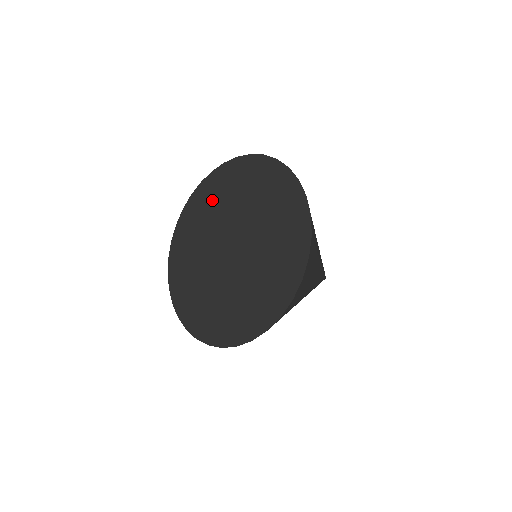
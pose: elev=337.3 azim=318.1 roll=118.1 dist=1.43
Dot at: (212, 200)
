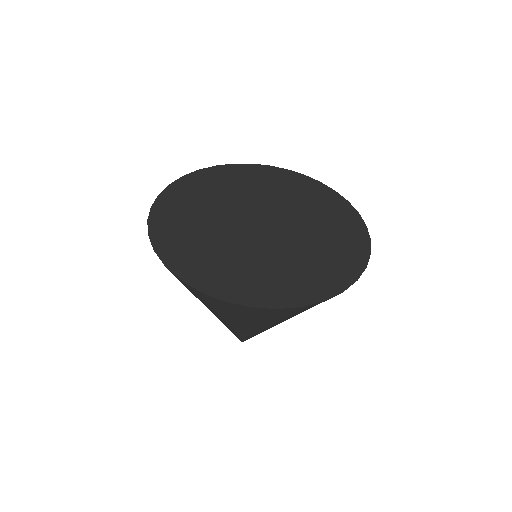
Dot at: (202, 194)
